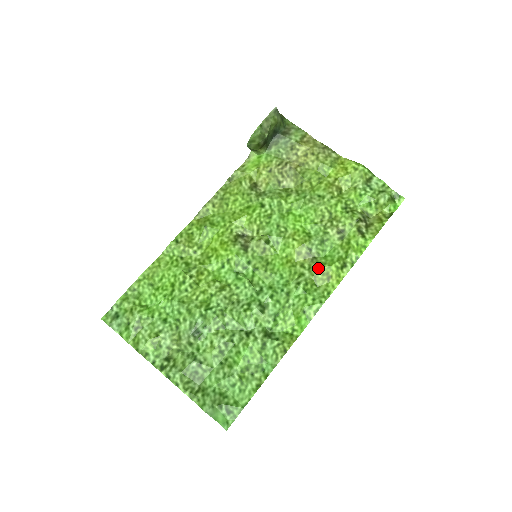
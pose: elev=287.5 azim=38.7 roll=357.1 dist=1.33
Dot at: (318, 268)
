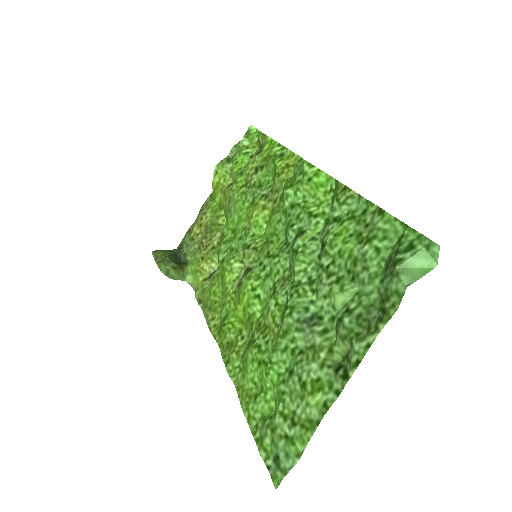
Dot at: (275, 179)
